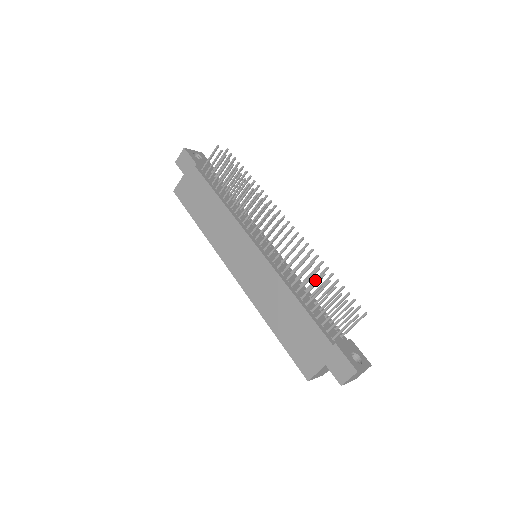
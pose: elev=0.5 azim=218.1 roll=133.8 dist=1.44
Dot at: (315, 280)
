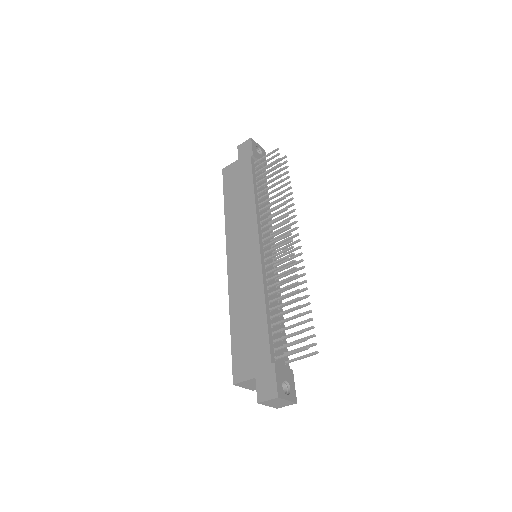
Dot at: occluded
